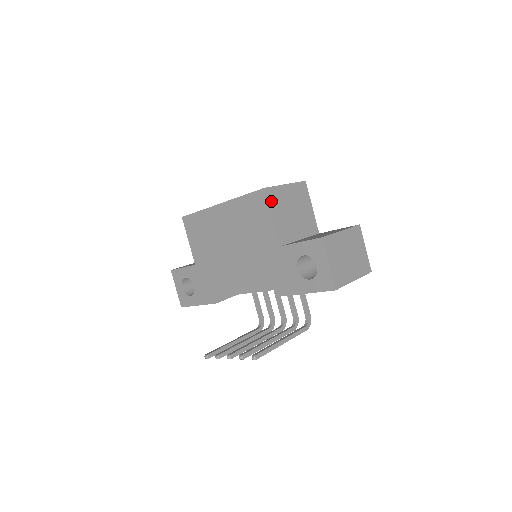
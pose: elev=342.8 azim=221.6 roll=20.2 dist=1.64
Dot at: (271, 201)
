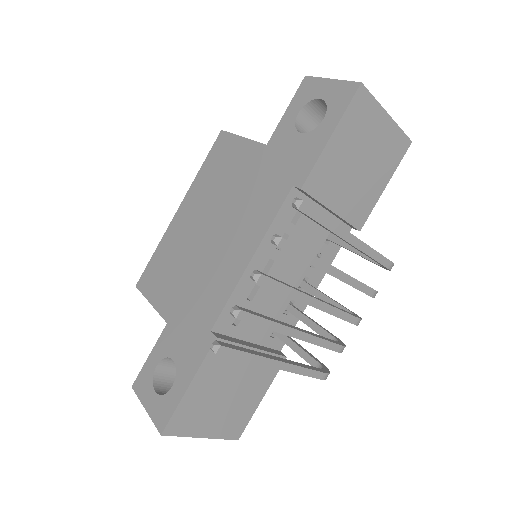
Dot at: occluded
